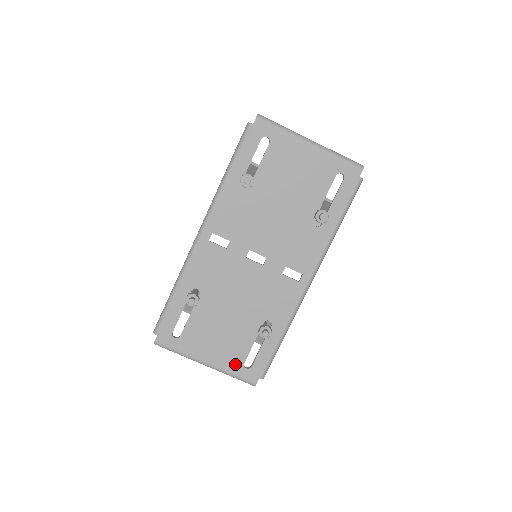
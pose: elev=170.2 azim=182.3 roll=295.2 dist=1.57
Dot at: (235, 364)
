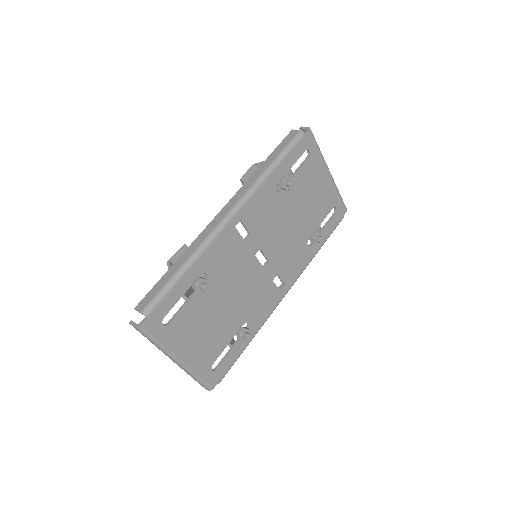
Dot at: (205, 364)
